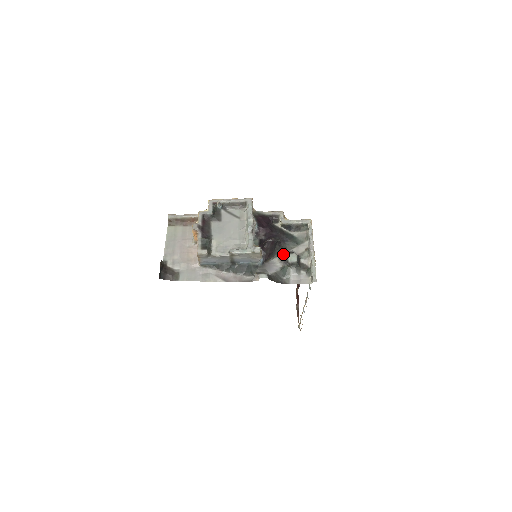
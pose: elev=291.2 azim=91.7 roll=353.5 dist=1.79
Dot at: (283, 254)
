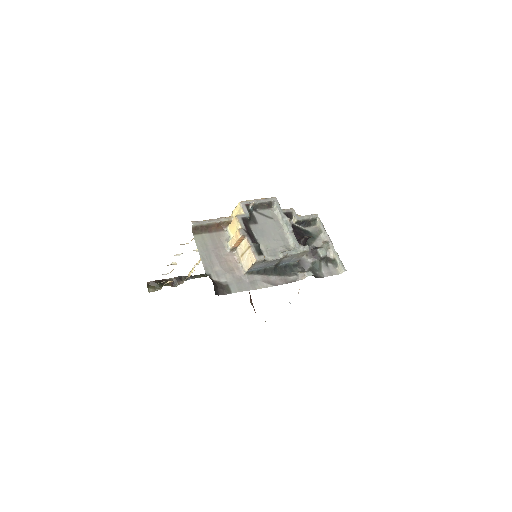
Dot at: occluded
